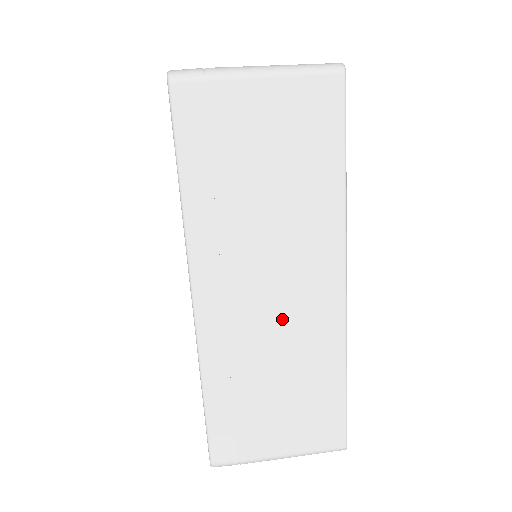
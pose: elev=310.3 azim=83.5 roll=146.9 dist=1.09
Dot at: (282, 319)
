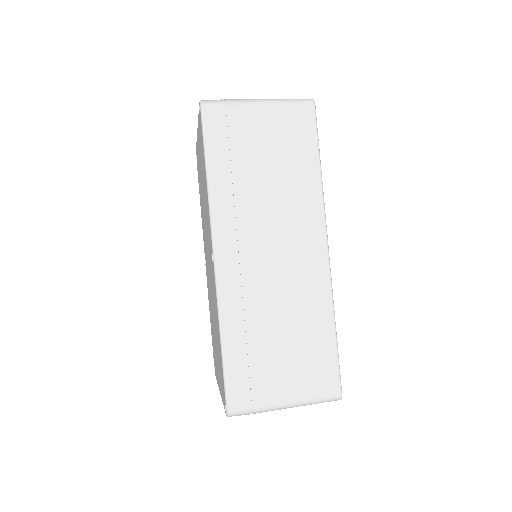
Dot at: (282, 275)
